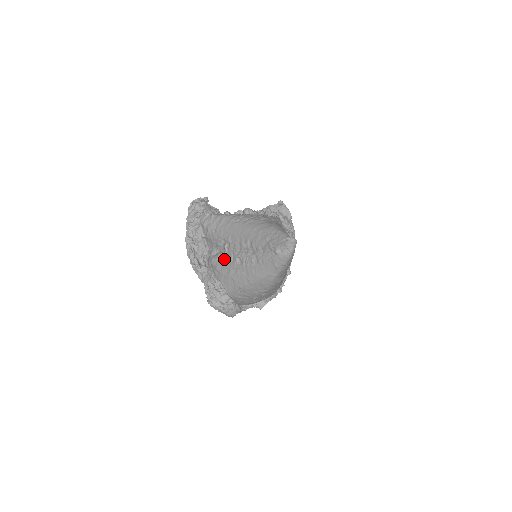
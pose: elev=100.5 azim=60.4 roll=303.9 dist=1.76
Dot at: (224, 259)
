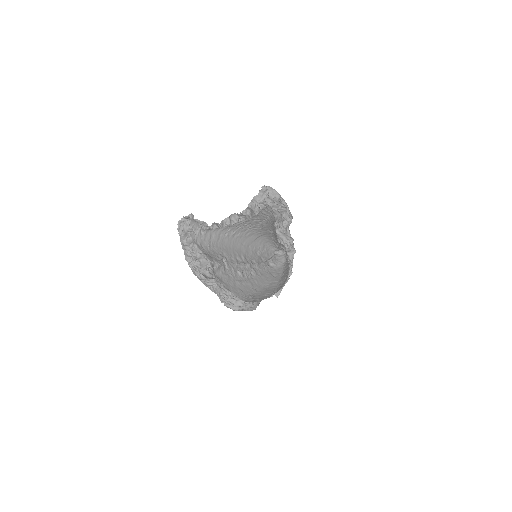
Dot at: (226, 273)
